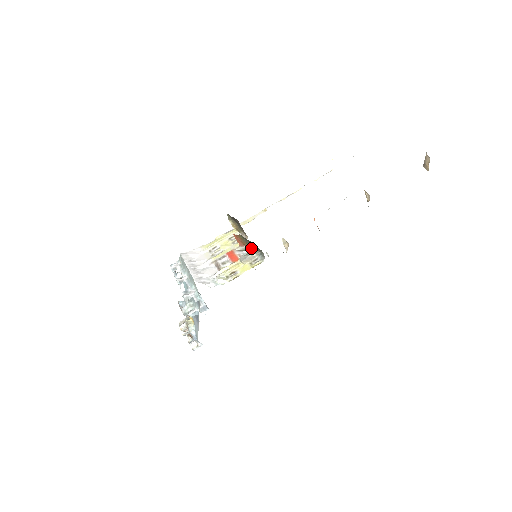
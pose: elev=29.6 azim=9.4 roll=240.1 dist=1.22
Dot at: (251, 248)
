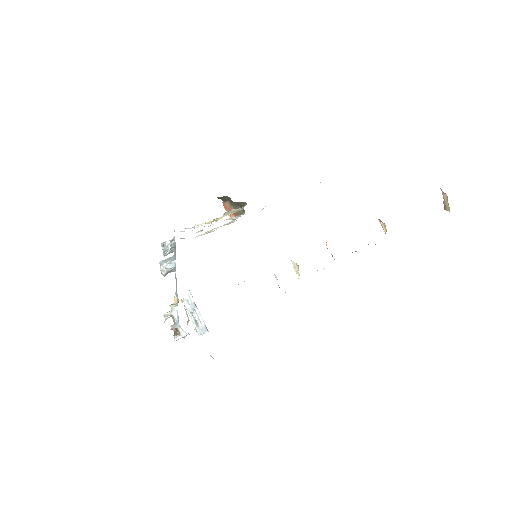
Dot at: (240, 215)
